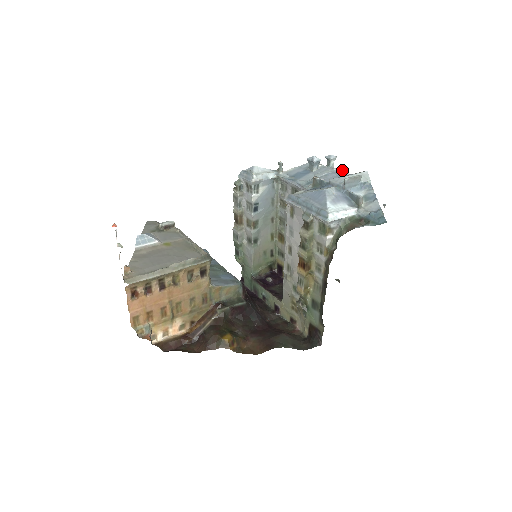
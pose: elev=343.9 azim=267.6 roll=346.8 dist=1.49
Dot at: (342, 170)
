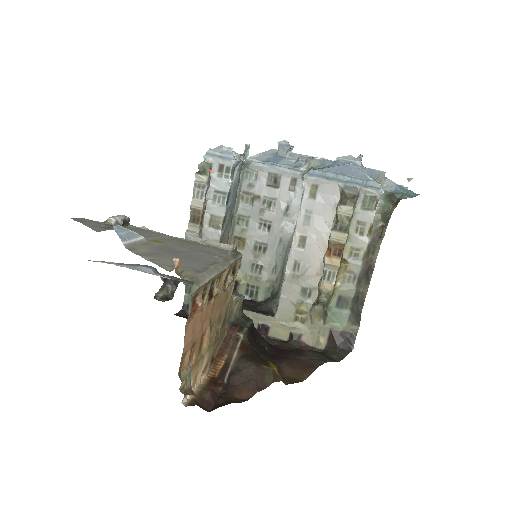
Dot at: occluded
